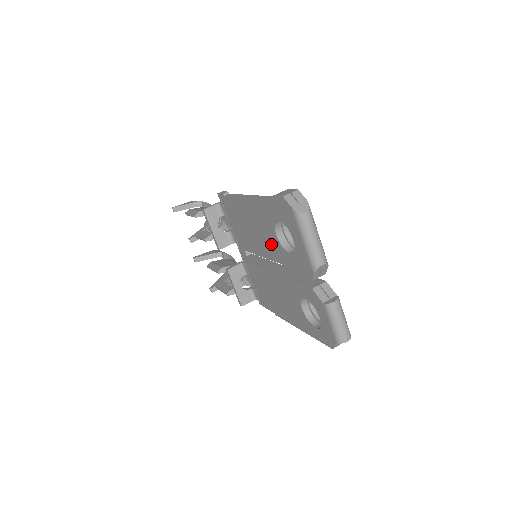
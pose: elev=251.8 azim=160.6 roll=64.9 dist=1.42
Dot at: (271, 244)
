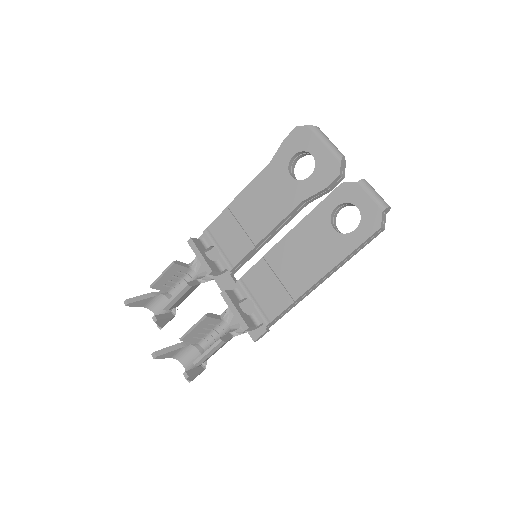
Dot at: (284, 195)
